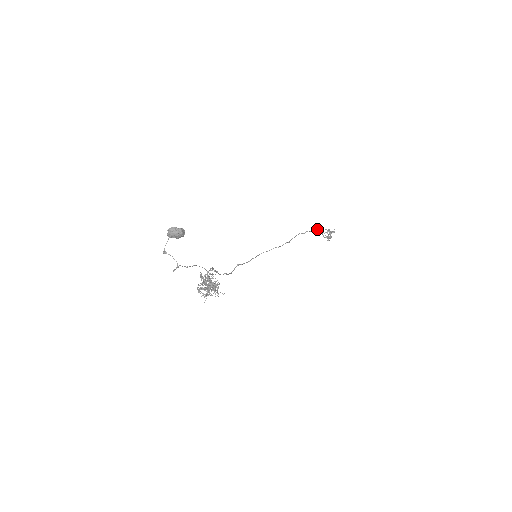
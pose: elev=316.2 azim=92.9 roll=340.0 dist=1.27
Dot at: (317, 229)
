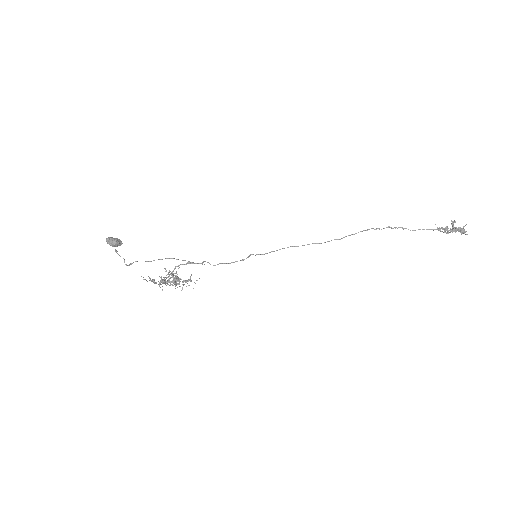
Dot at: (402, 228)
